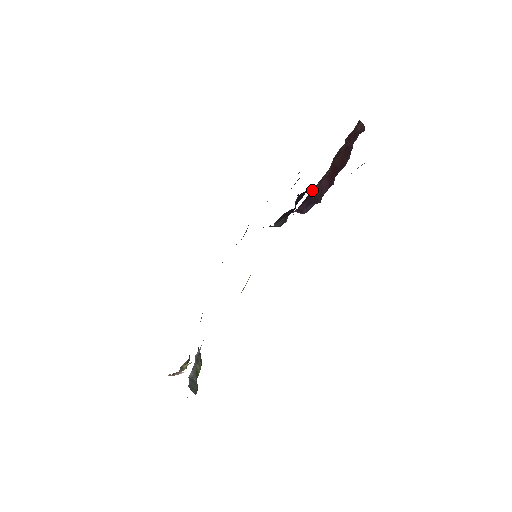
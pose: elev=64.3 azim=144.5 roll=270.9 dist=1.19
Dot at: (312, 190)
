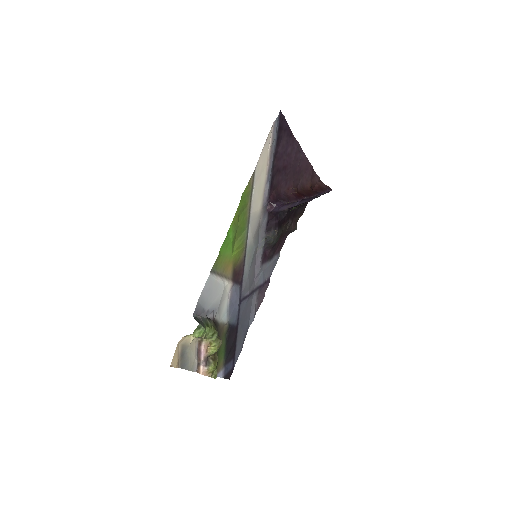
Dot at: (276, 190)
